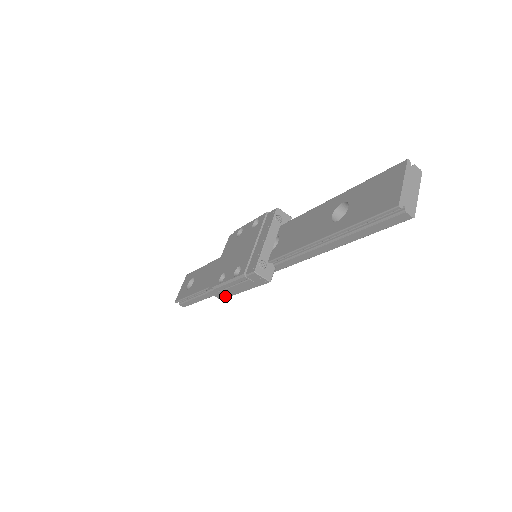
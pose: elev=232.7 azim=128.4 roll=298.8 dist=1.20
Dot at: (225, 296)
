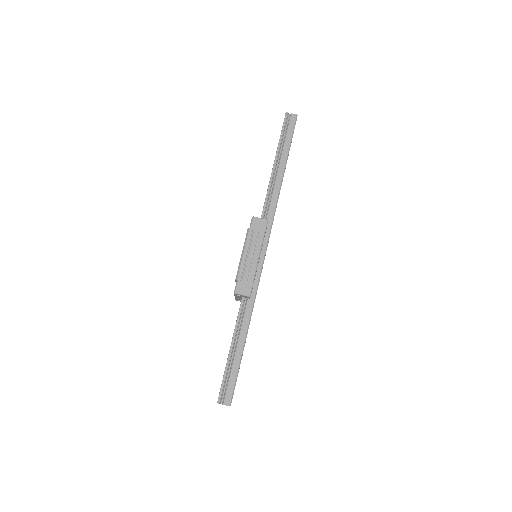
Dot at: (250, 284)
